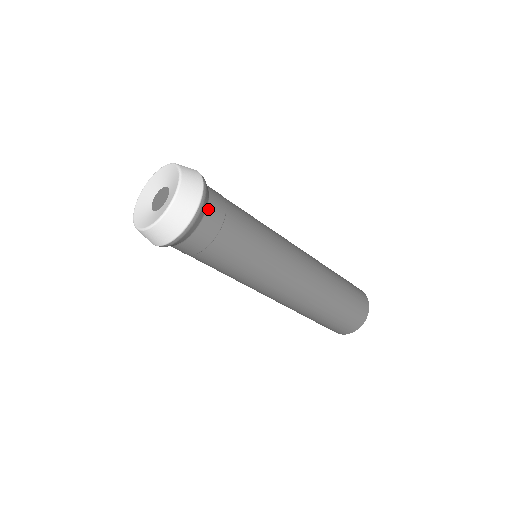
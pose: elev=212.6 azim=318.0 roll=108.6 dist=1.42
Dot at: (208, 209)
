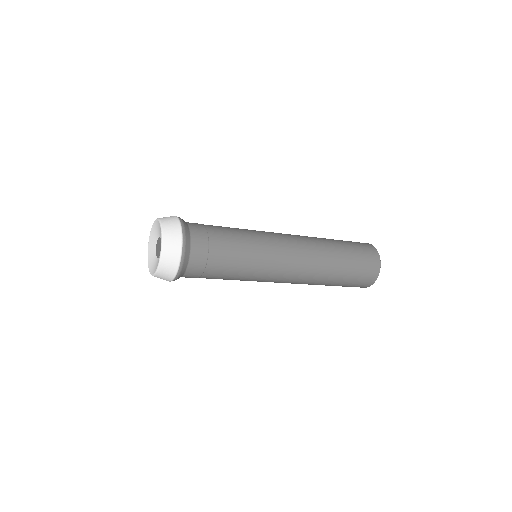
Dot at: (189, 265)
